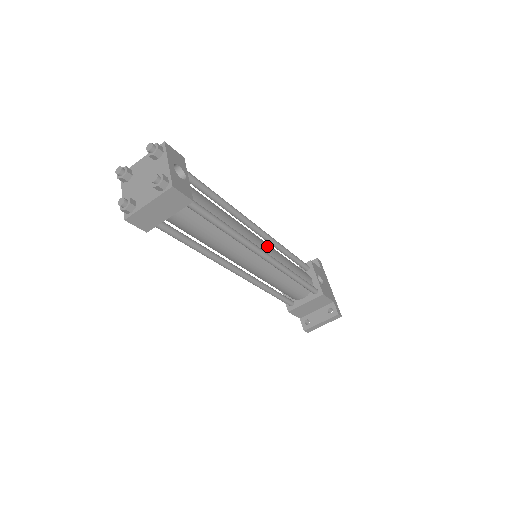
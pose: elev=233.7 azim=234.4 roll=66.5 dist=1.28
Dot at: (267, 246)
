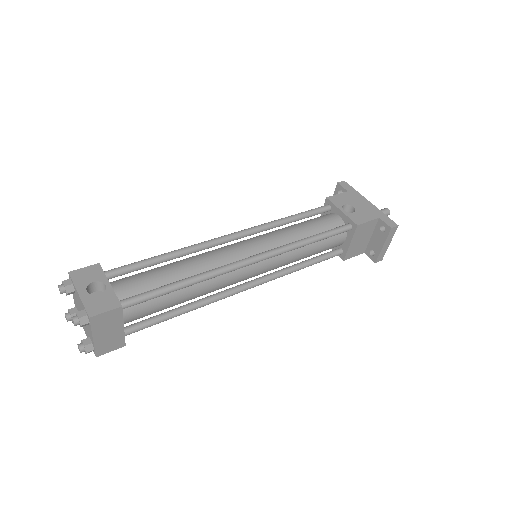
Dot at: (254, 243)
